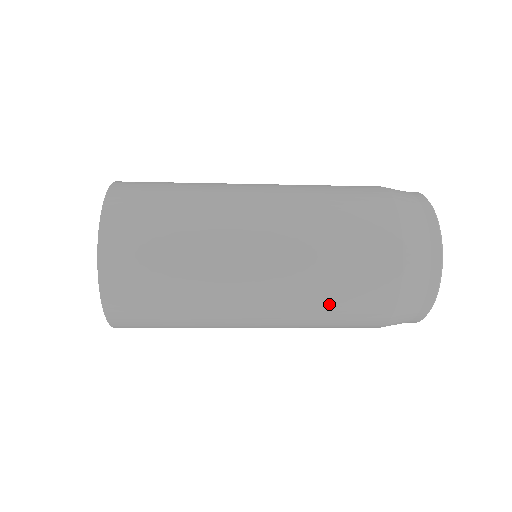
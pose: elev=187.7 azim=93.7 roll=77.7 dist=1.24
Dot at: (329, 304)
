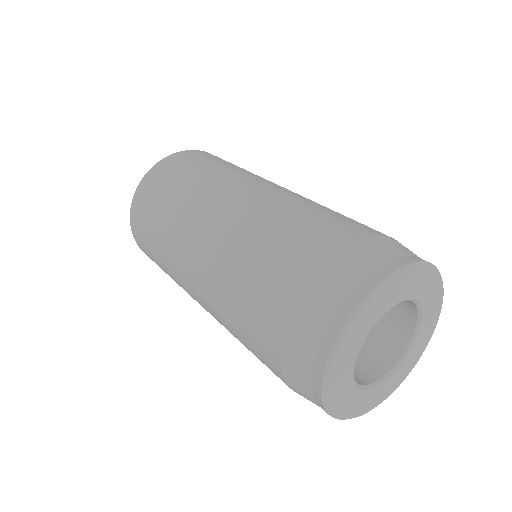
Dot at: (238, 338)
